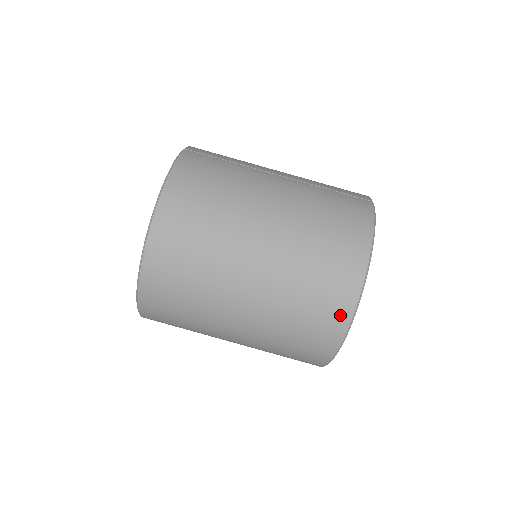
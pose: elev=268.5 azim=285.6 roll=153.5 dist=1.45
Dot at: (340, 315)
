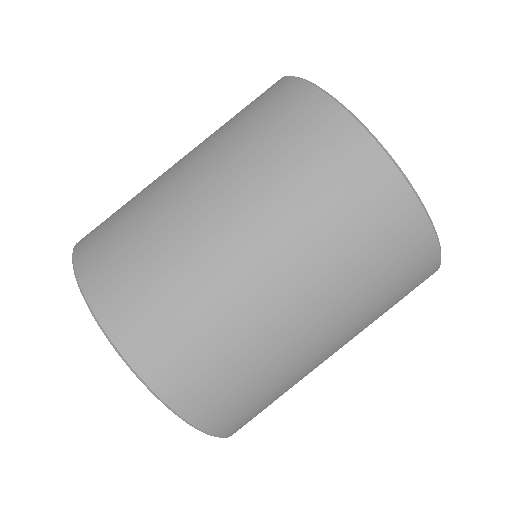
Dot at: (315, 108)
